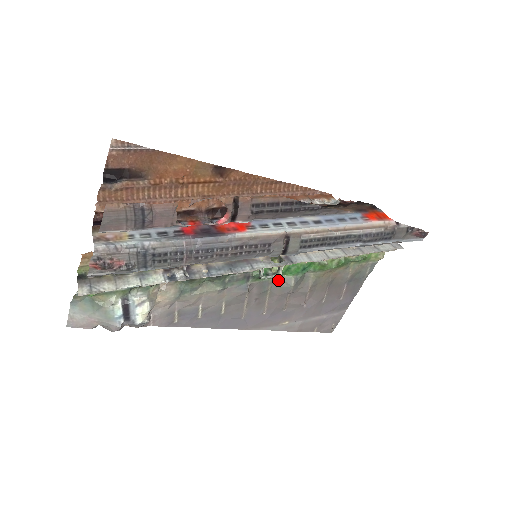
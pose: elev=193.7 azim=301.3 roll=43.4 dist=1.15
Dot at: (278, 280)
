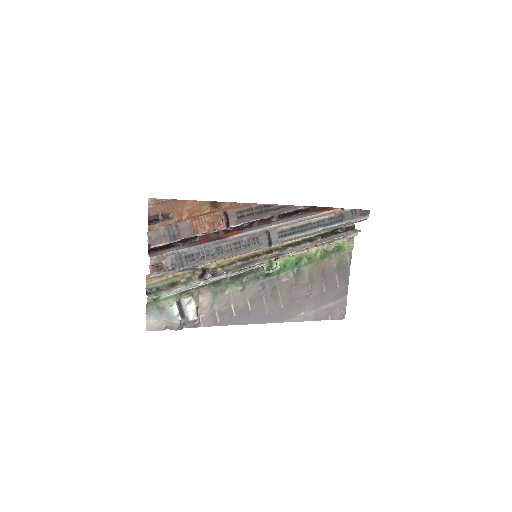
Dot at: (281, 276)
